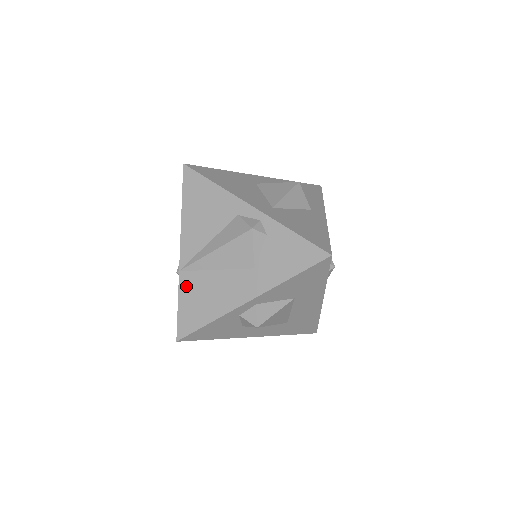
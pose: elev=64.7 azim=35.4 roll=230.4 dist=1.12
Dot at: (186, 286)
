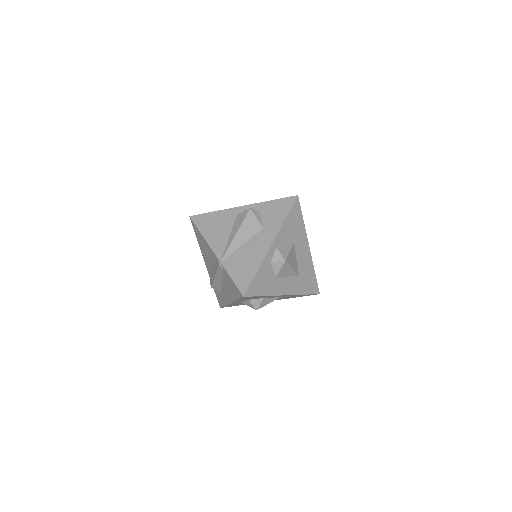
Dot at: (230, 265)
